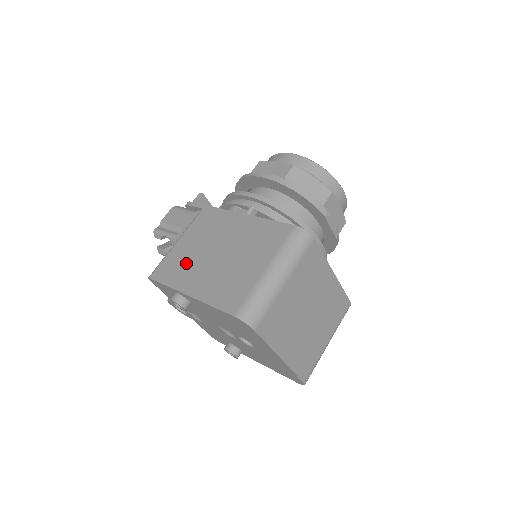
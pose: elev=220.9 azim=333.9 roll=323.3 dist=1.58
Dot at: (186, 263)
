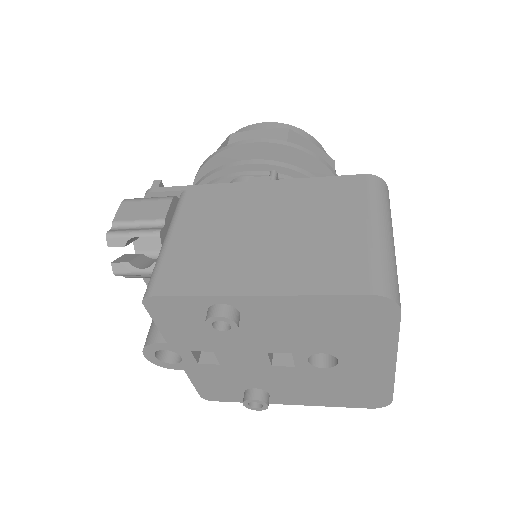
Dot at: (213, 257)
